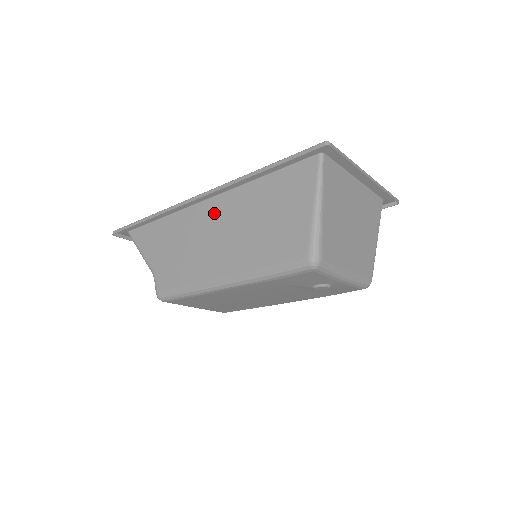
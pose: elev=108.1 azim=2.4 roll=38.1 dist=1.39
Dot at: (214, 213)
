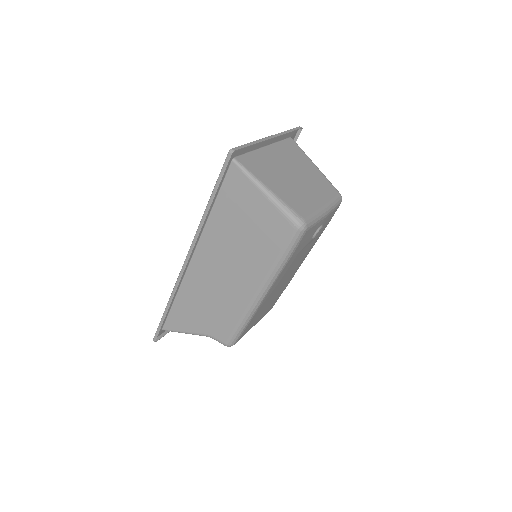
Dot at: (206, 262)
